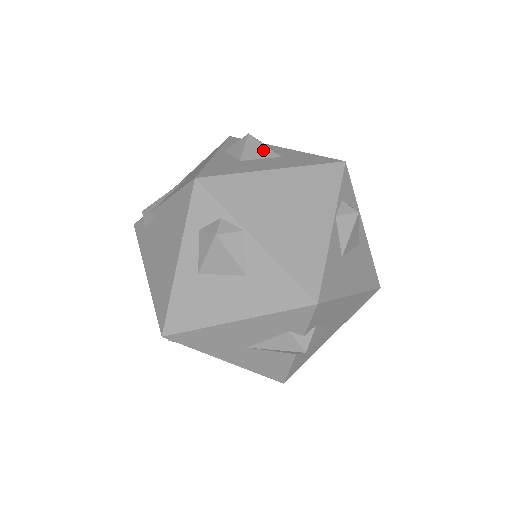
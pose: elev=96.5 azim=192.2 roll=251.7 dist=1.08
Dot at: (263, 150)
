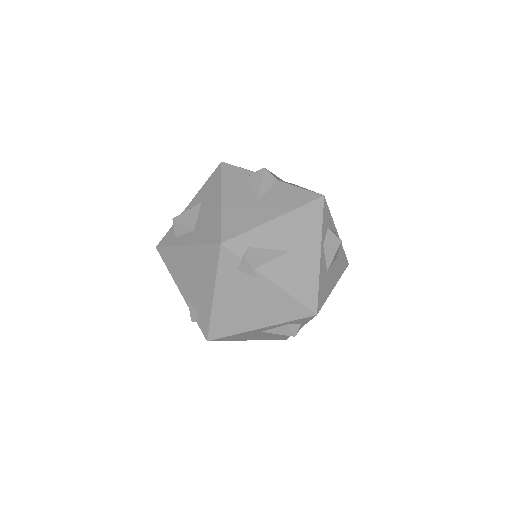
Dot at: occluded
